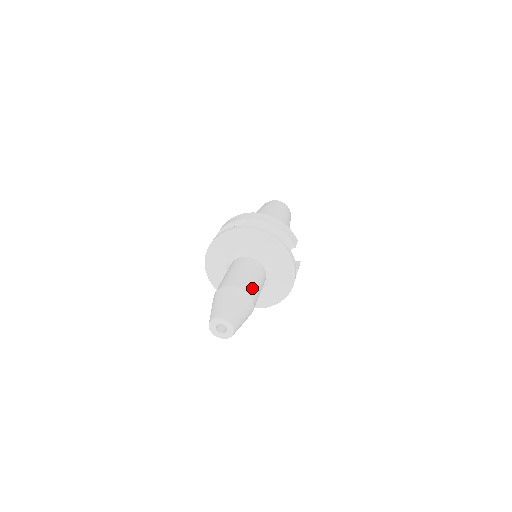
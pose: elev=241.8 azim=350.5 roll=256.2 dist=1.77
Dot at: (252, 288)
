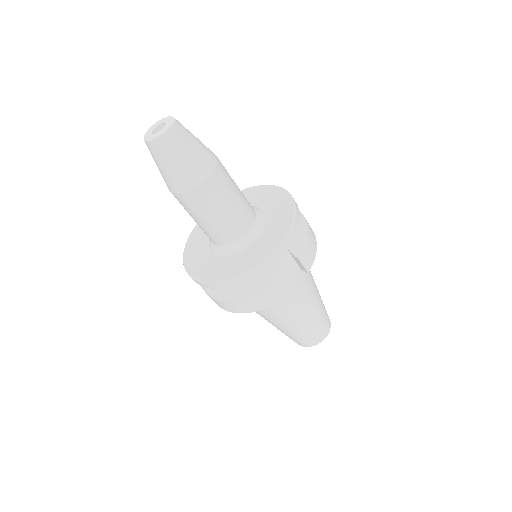
Dot at: (224, 181)
